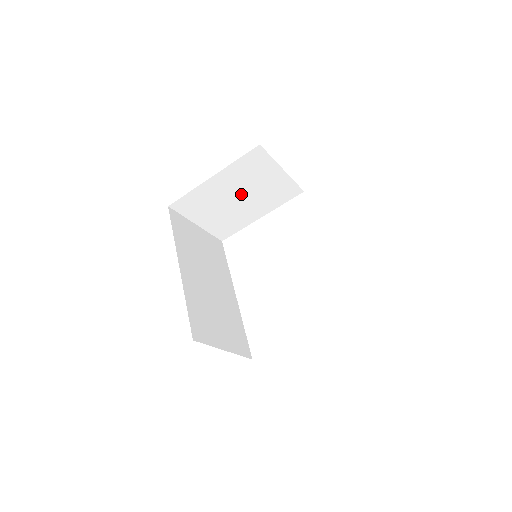
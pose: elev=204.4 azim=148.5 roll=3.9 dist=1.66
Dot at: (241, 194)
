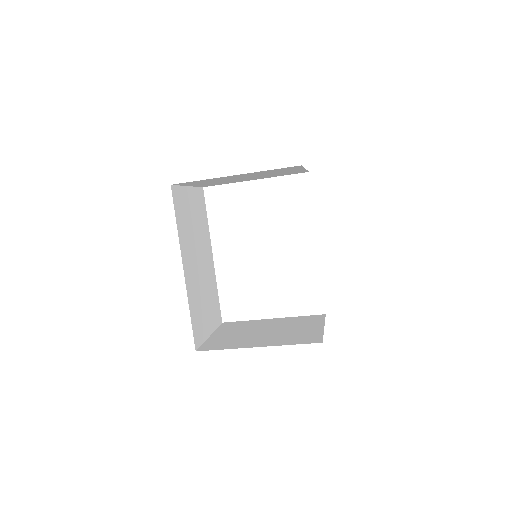
Dot at: (251, 176)
